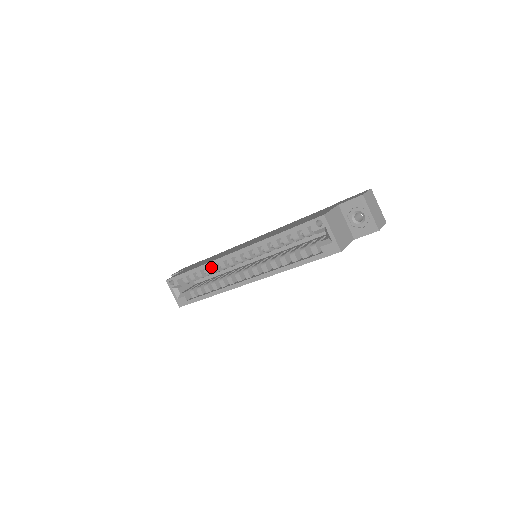
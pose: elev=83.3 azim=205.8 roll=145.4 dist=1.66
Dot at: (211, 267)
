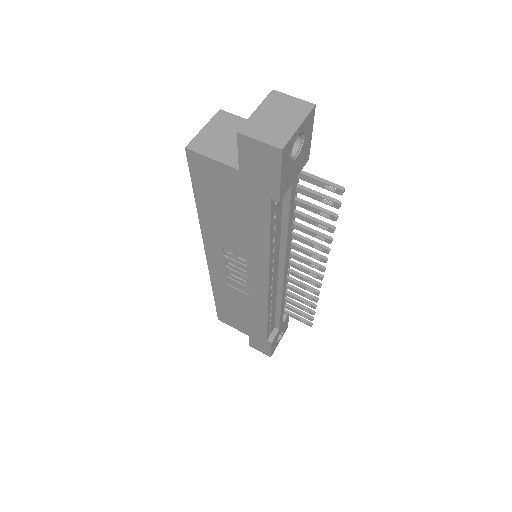
Dot at: occluded
